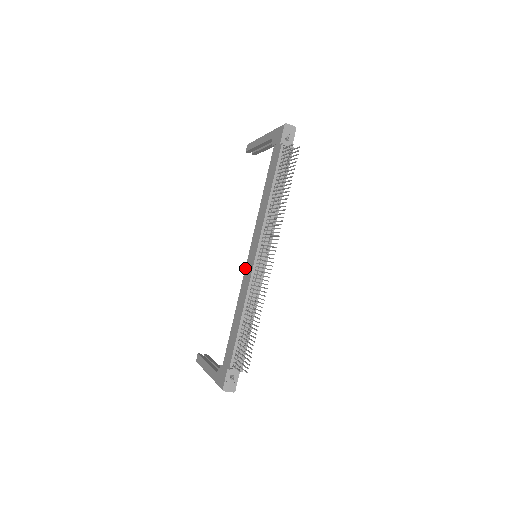
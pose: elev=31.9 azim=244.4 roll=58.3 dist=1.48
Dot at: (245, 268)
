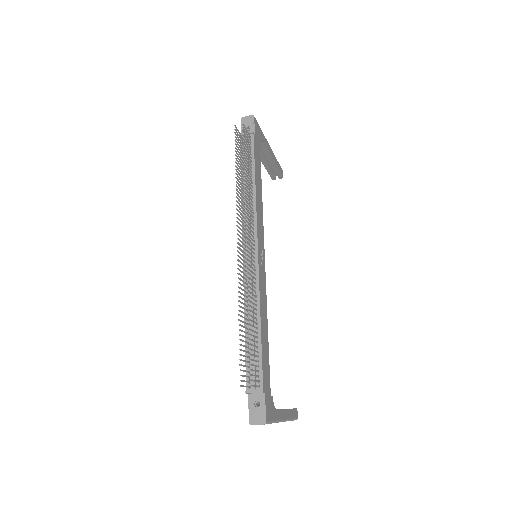
Dot at: occluded
